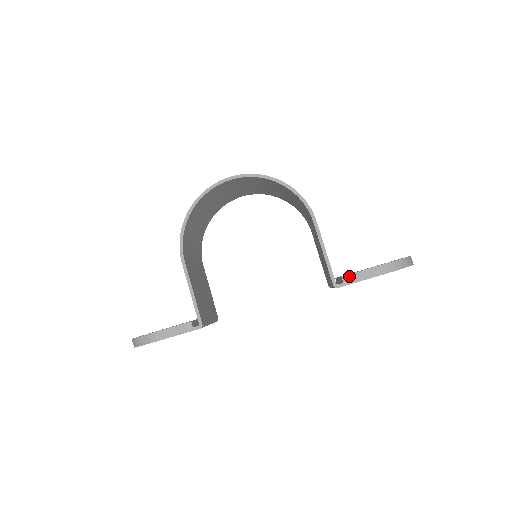
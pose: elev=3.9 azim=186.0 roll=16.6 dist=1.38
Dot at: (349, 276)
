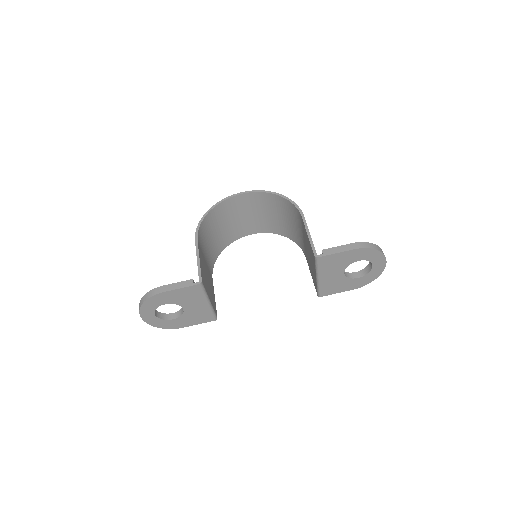
Dot at: (328, 250)
